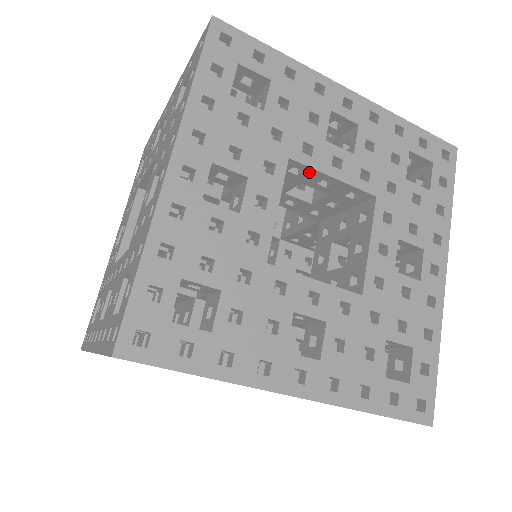
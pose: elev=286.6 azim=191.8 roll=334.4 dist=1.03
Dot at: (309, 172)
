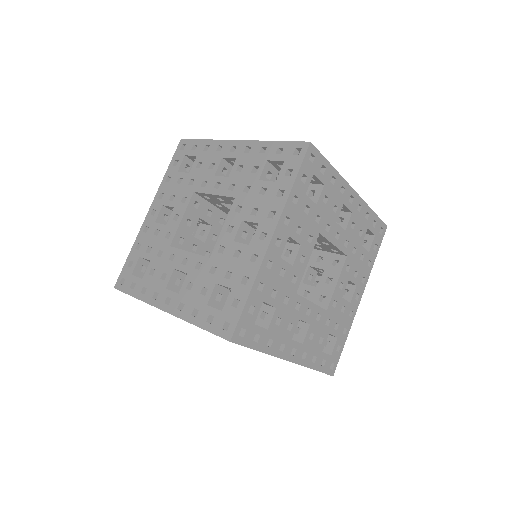
Dot at: (323, 239)
